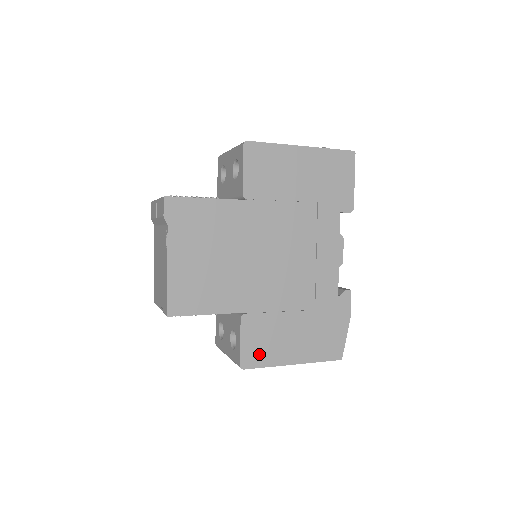
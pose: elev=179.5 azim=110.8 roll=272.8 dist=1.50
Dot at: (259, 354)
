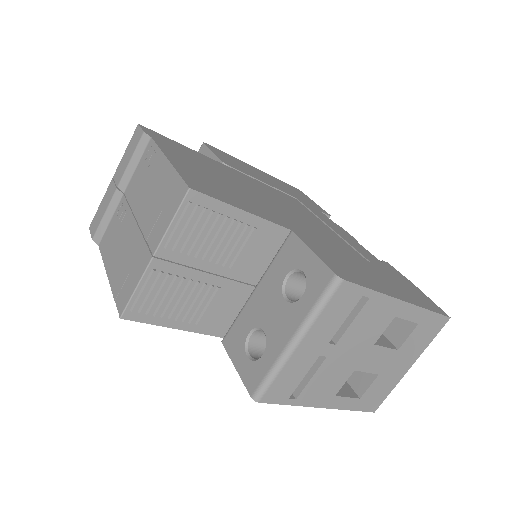
Dot at: (348, 273)
